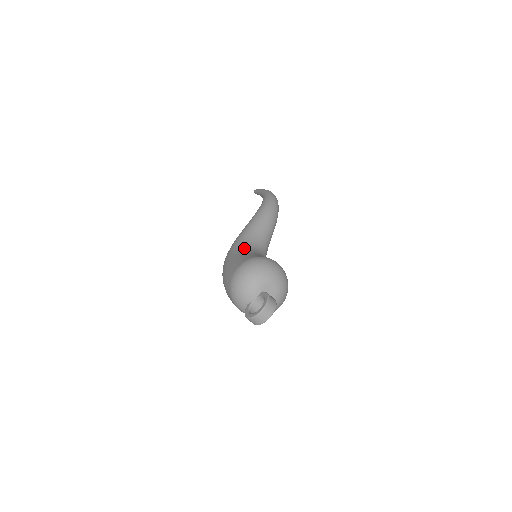
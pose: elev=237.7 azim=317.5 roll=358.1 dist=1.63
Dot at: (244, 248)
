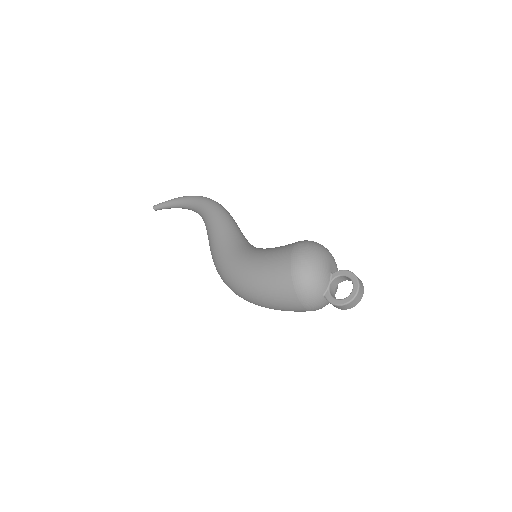
Dot at: (249, 250)
